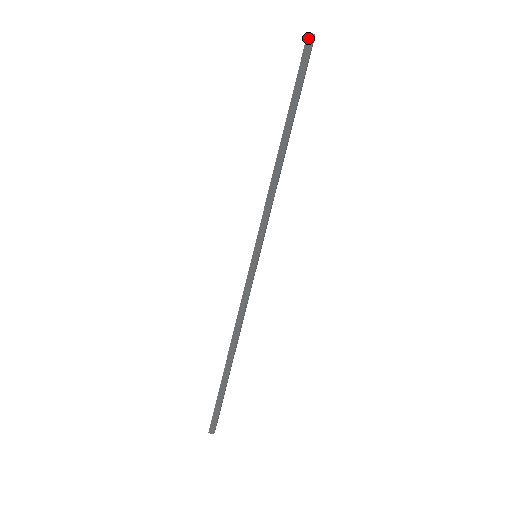
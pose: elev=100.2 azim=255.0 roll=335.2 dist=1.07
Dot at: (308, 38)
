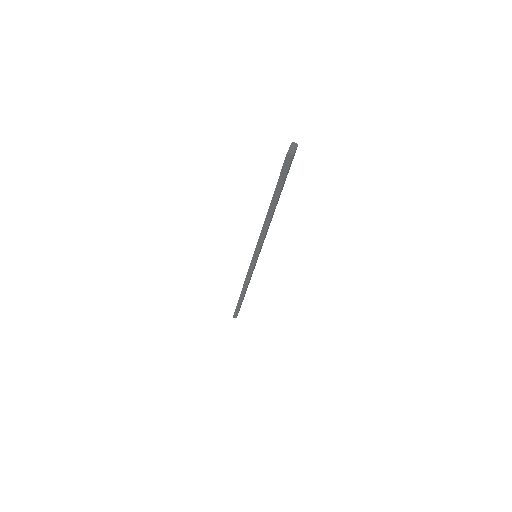
Dot at: (287, 157)
